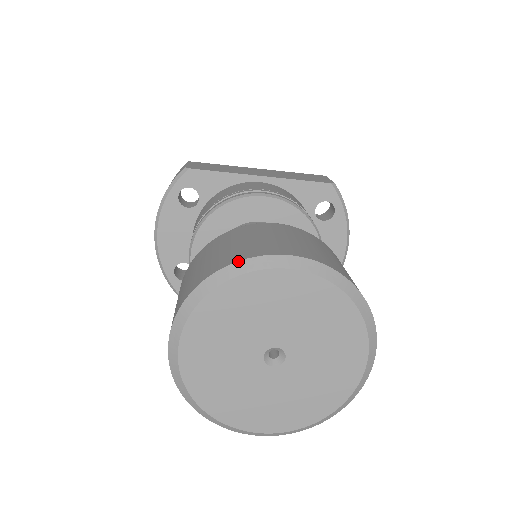
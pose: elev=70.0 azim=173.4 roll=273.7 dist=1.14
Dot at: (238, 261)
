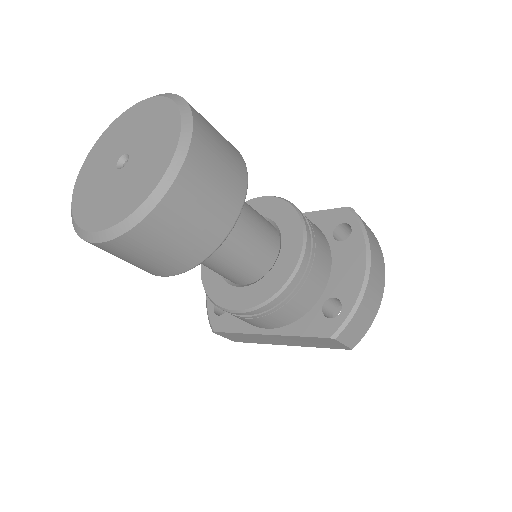
Dot at: occluded
